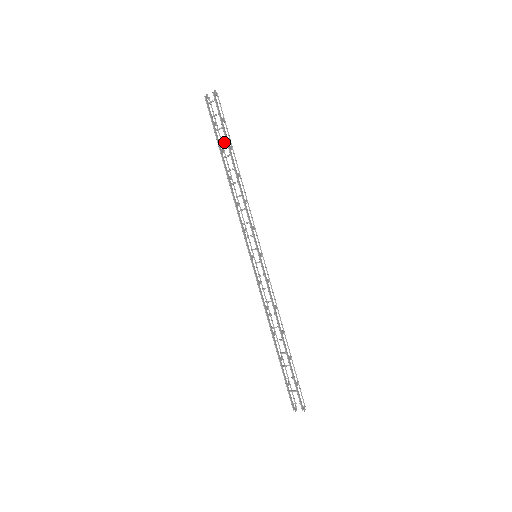
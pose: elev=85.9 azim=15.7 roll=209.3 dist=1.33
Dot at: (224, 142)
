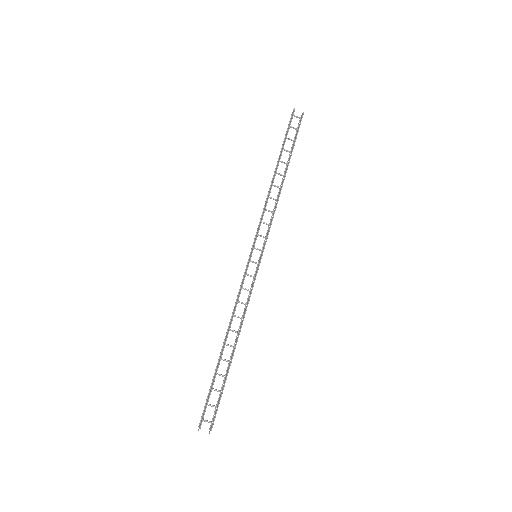
Dot at: (288, 151)
